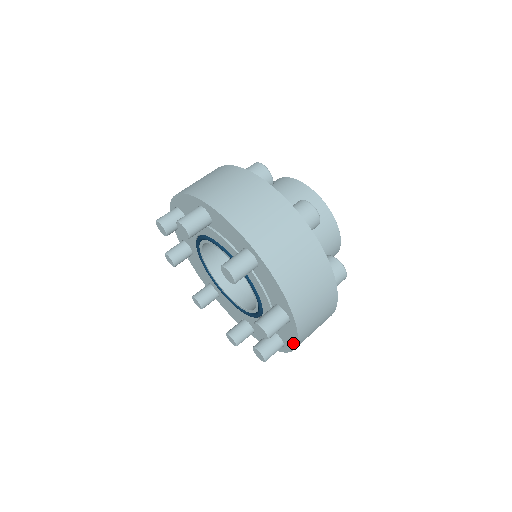
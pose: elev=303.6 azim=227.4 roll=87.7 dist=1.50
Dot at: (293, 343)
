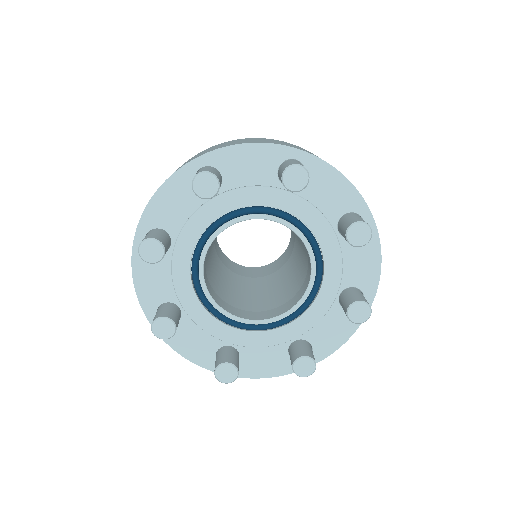
Dot at: (345, 184)
